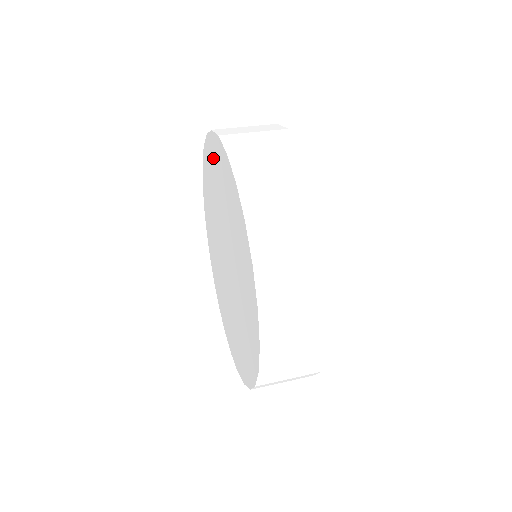
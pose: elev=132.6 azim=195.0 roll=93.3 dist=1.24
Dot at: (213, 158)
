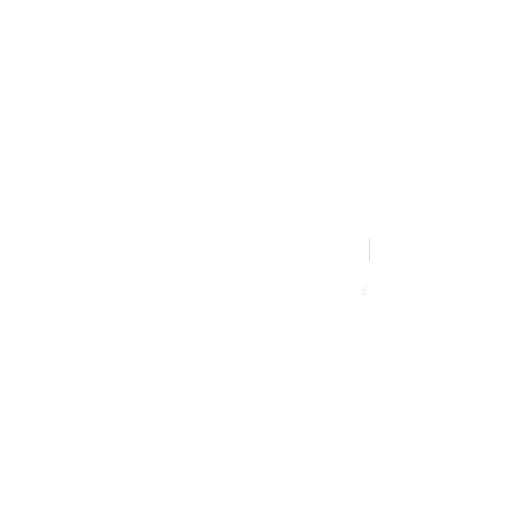
Dot at: (229, 165)
